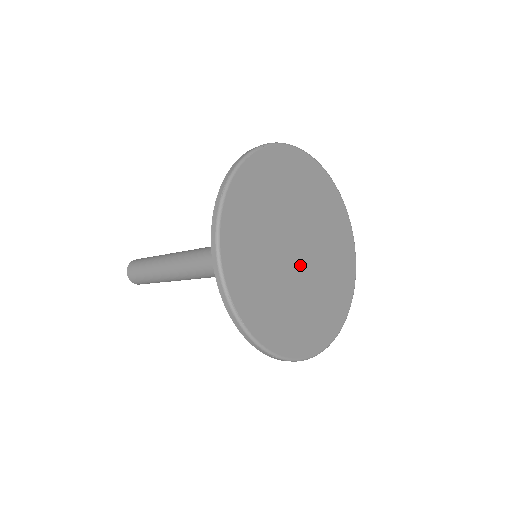
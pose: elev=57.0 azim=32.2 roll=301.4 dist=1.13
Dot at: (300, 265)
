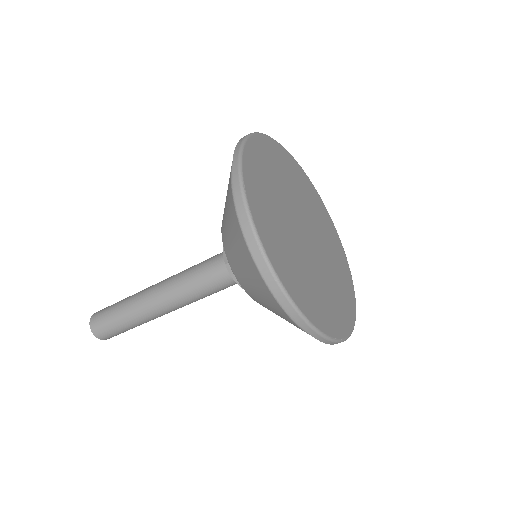
Dot at: (314, 243)
